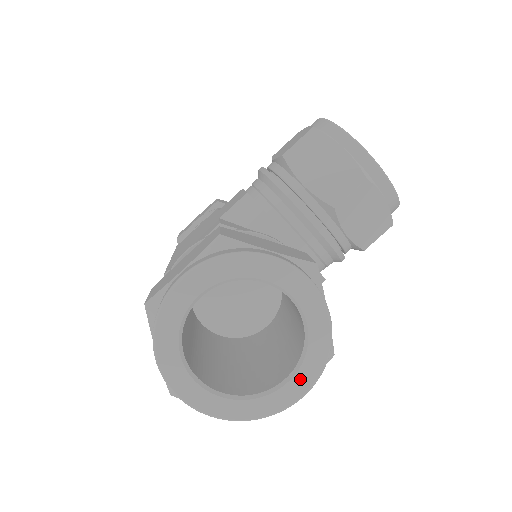
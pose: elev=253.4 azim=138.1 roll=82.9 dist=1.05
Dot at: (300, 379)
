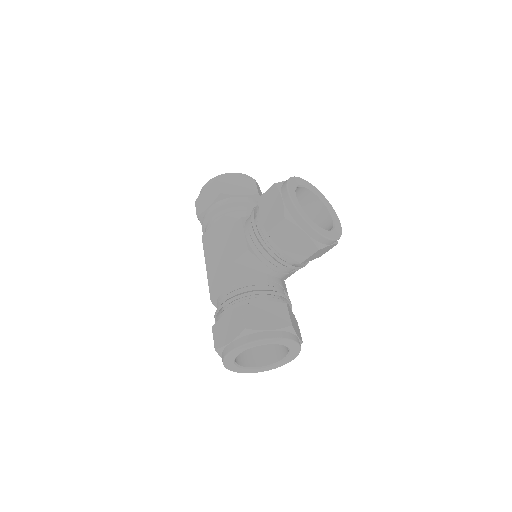
Dot at: (288, 359)
